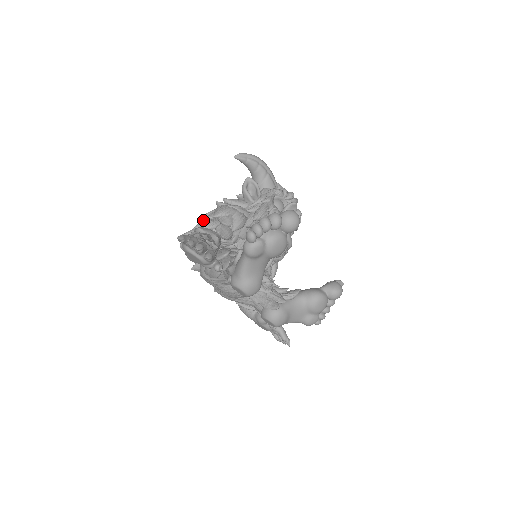
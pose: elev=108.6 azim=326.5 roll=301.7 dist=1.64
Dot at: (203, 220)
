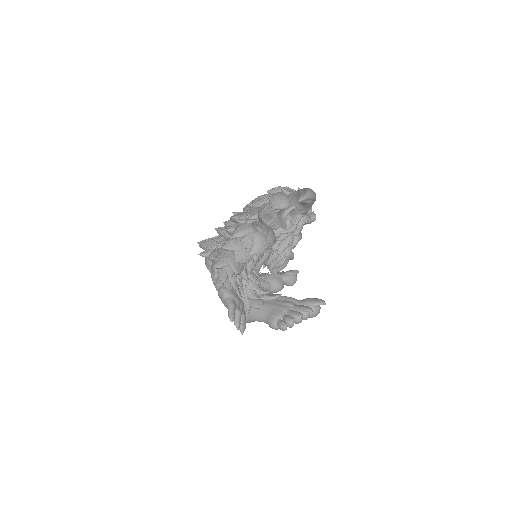
Dot at: (238, 245)
